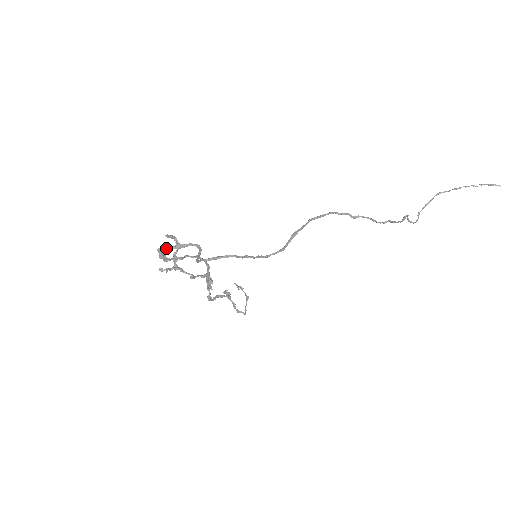
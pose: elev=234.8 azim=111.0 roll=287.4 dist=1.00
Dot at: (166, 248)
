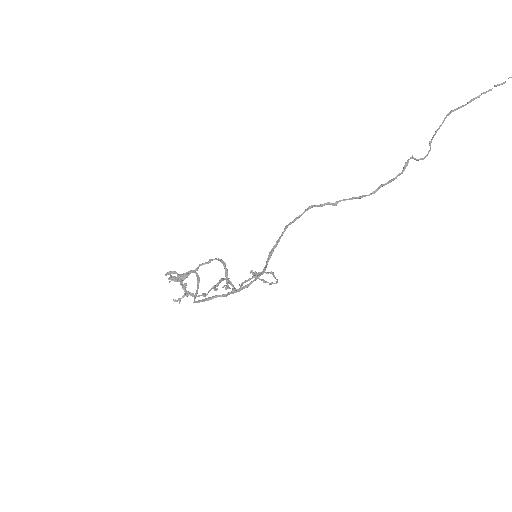
Dot at: (174, 278)
